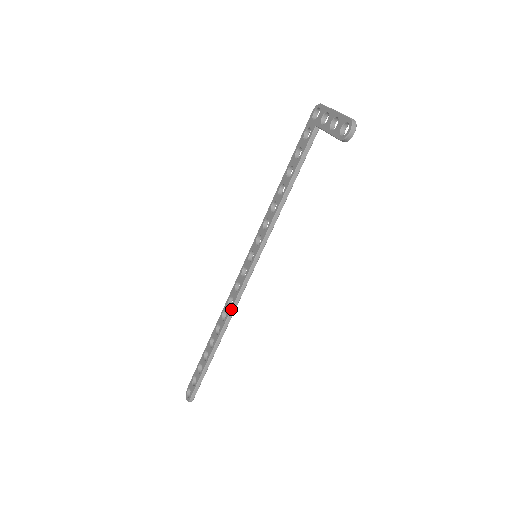
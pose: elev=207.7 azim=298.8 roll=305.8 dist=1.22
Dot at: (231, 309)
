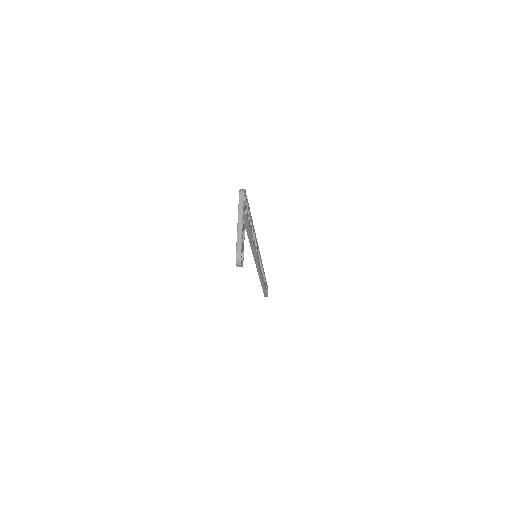
Dot at: (258, 274)
